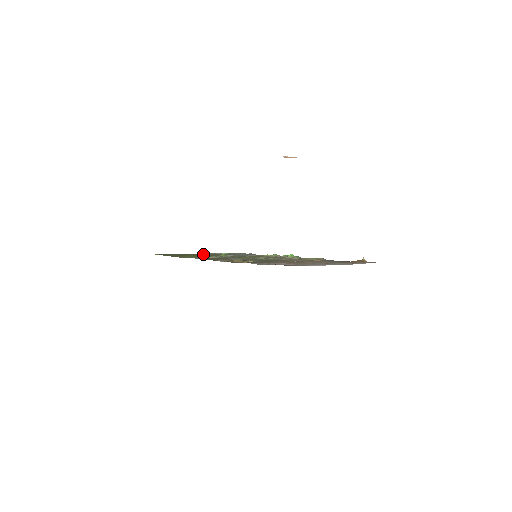
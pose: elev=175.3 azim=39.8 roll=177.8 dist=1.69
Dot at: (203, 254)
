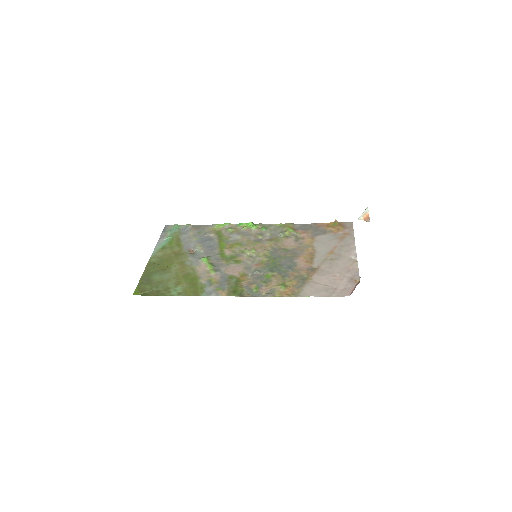
Dot at: (167, 259)
